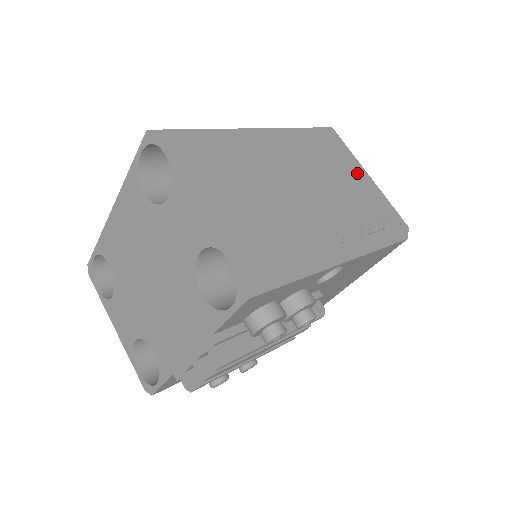
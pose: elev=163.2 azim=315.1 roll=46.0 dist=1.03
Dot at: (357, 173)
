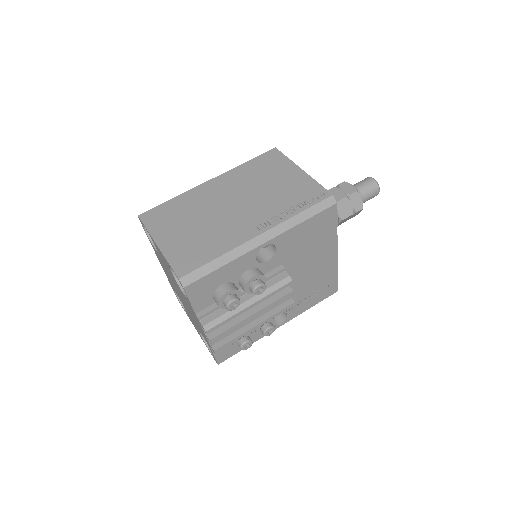
Dot at: (290, 173)
